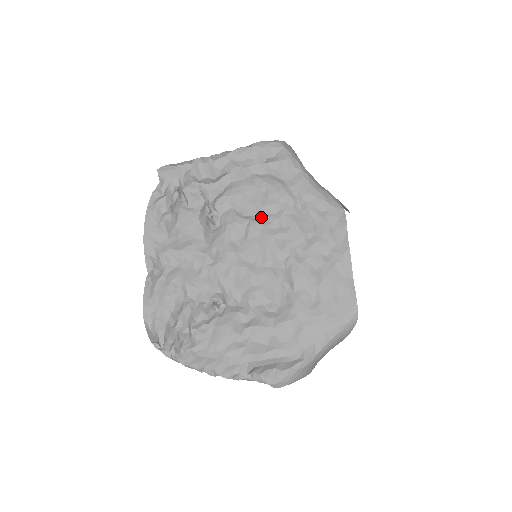
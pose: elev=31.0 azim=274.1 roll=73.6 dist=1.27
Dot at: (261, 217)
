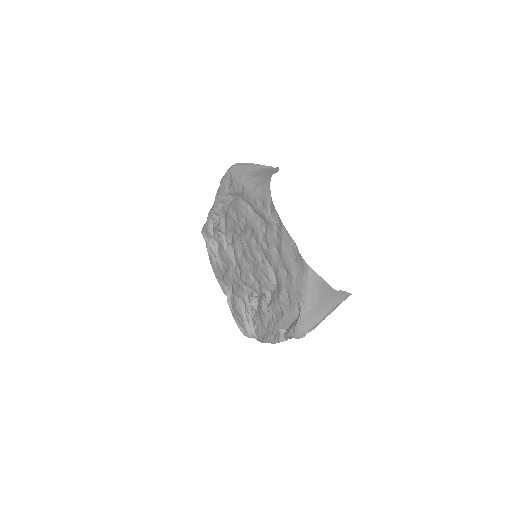
Dot at: (243, 230)
